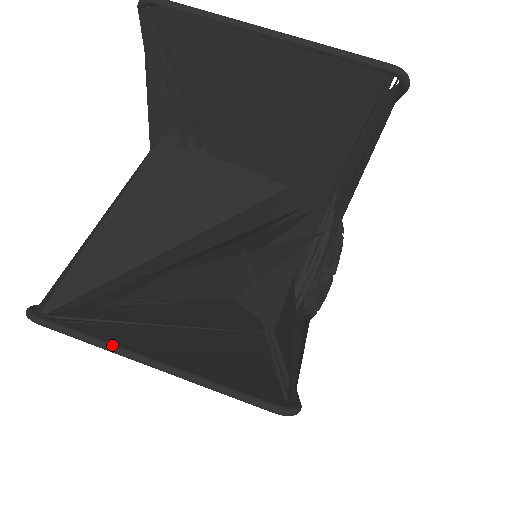
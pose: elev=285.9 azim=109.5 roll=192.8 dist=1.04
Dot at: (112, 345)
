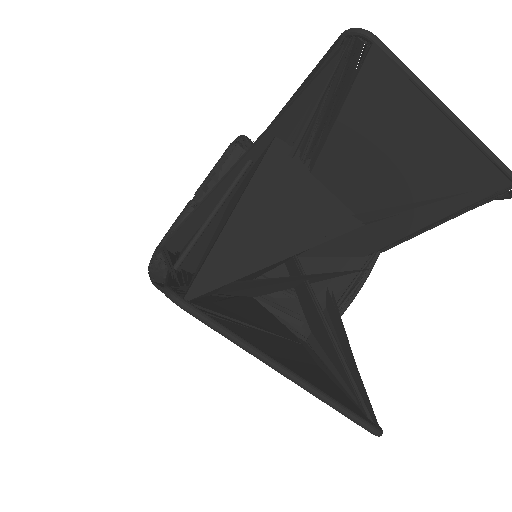
Dot at: (256, 349)
